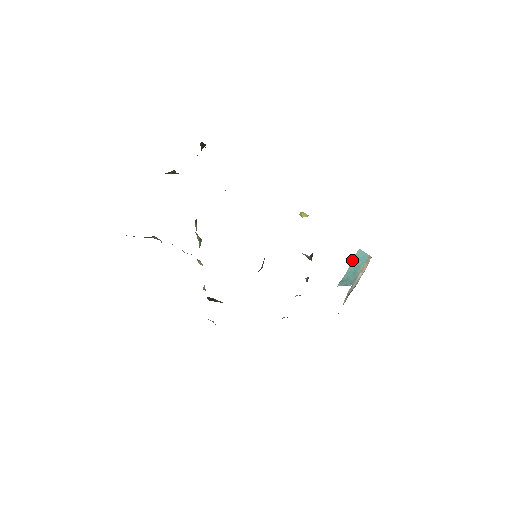
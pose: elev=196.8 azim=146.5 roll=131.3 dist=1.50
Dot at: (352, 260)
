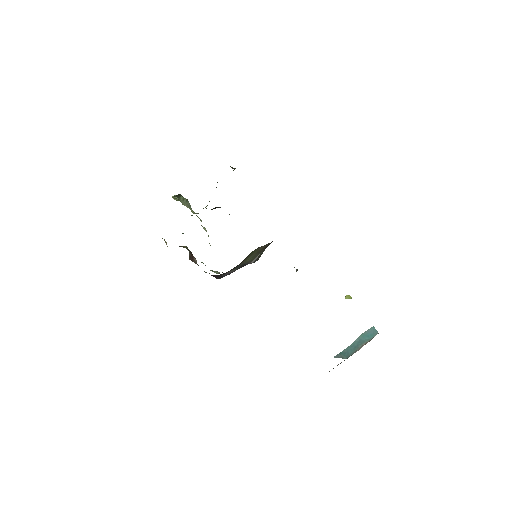
Dot at: (361, 335)
